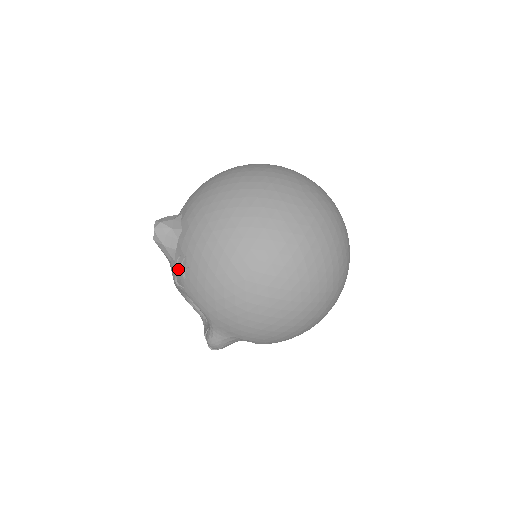
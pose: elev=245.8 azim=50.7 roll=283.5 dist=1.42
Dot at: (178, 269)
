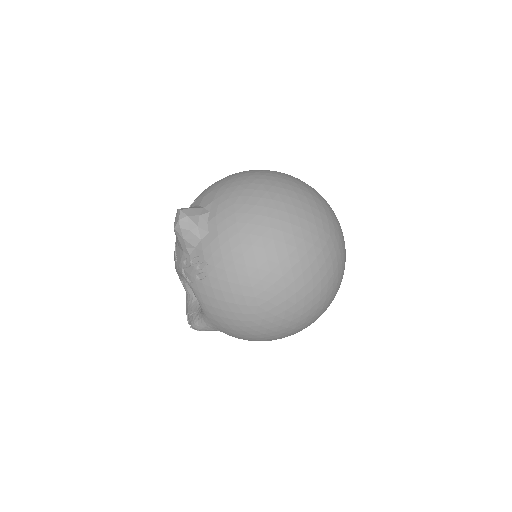
Dot at: (191, 265)
